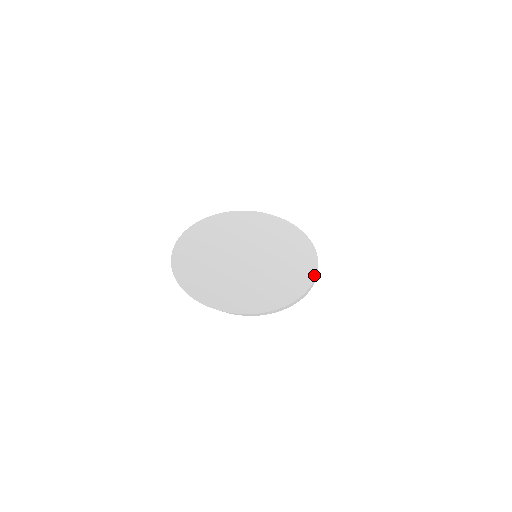
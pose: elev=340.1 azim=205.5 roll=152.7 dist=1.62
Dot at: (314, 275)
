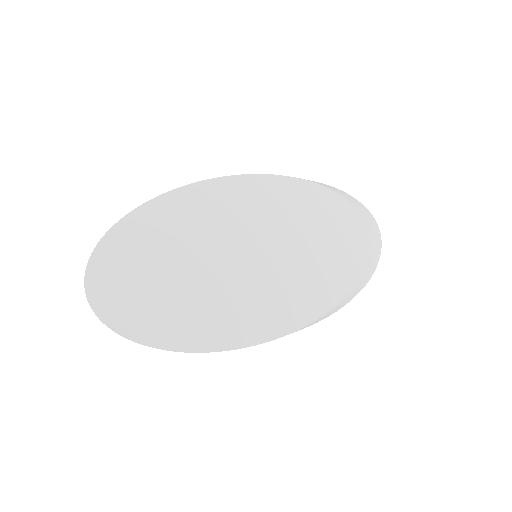
Dot at: (308, 321)
